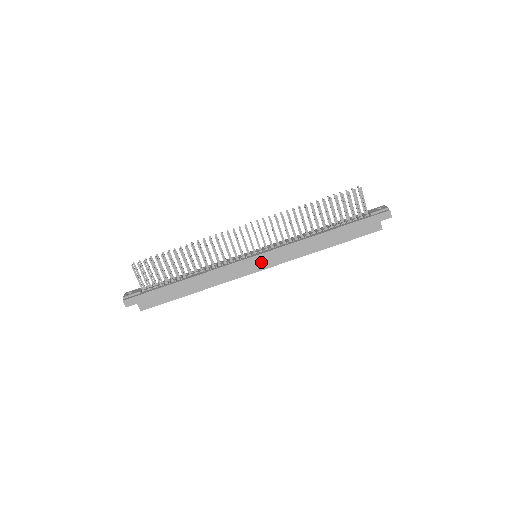
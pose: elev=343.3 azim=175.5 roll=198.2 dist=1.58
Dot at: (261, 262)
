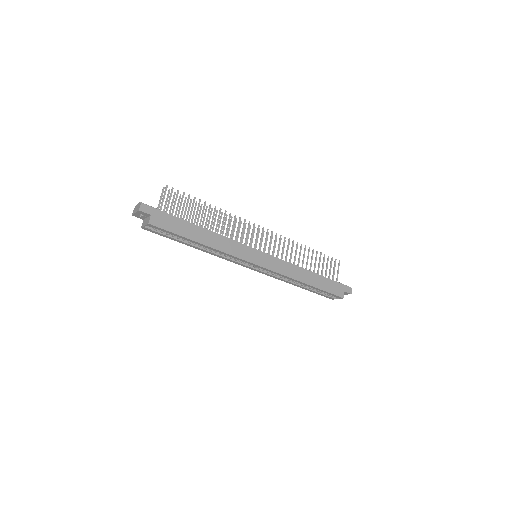
Dot at: (262, 259)
